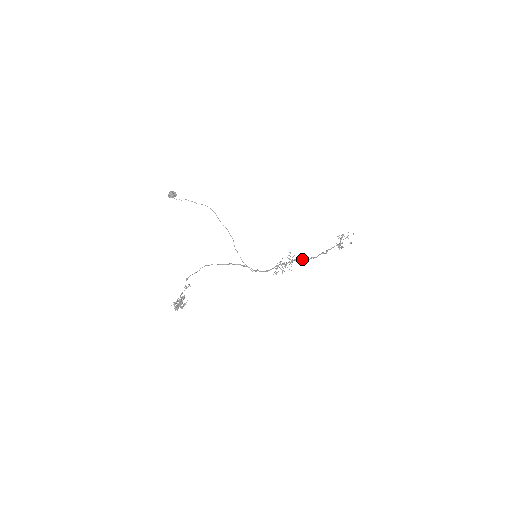
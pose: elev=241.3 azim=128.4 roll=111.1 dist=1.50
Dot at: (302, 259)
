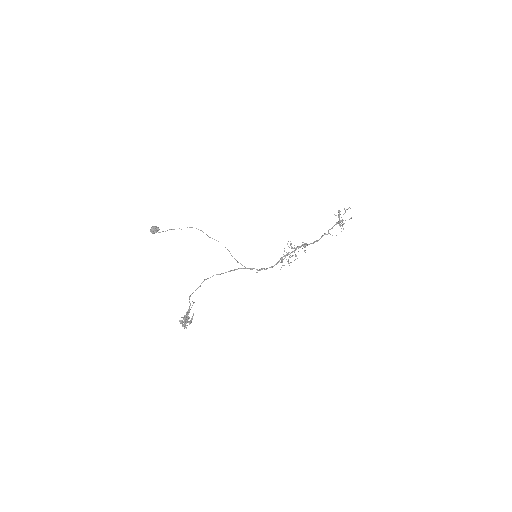
Dot at: (305, 245)
